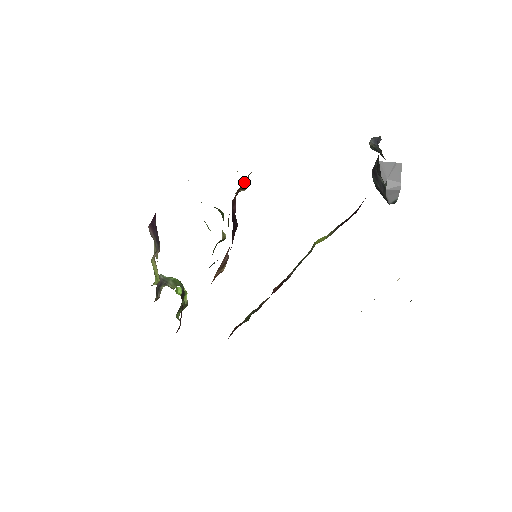
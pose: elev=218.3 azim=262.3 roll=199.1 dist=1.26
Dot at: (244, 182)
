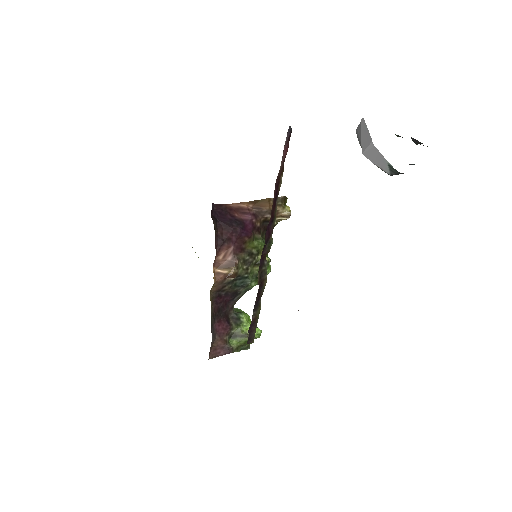
Dot at: (264, 200)
